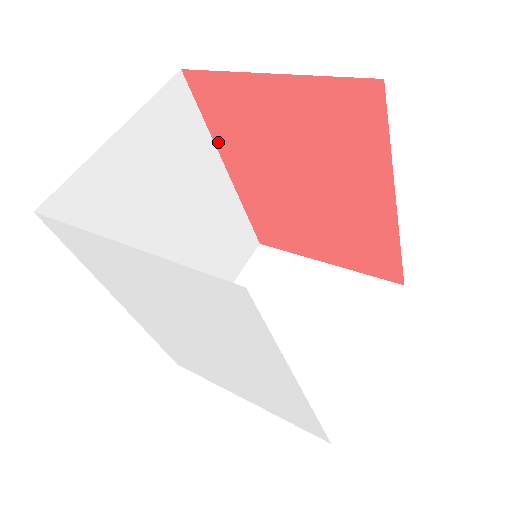
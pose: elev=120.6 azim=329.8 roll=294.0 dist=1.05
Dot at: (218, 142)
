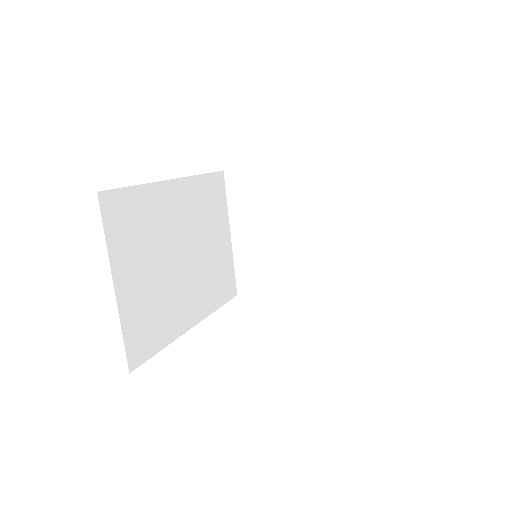
Dot at: occluded
